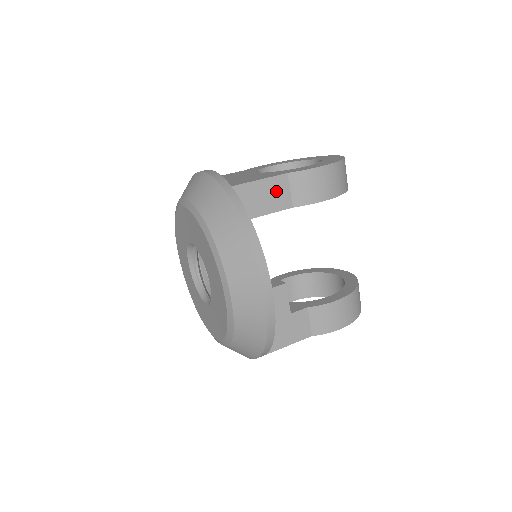
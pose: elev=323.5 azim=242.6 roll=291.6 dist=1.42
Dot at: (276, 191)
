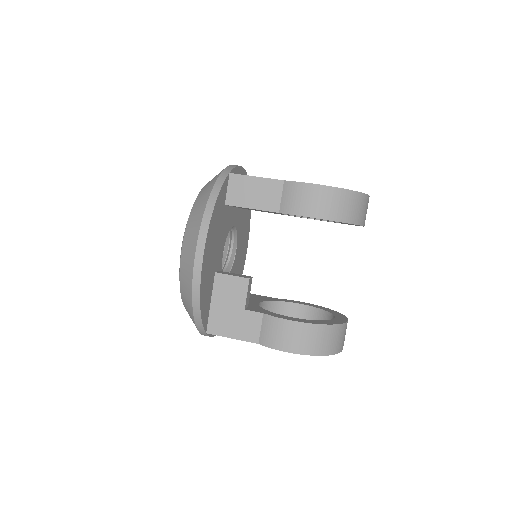
Dot at: (268, 192)
